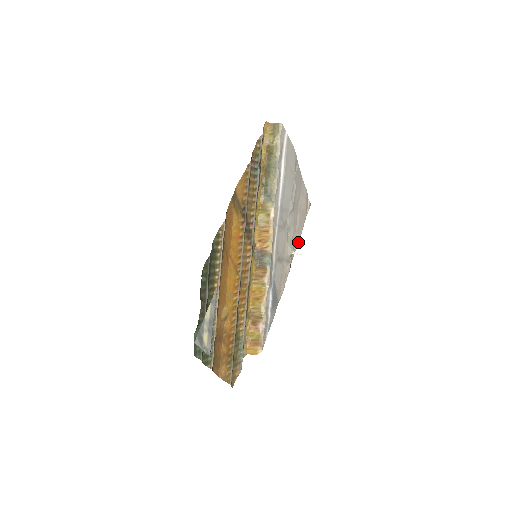
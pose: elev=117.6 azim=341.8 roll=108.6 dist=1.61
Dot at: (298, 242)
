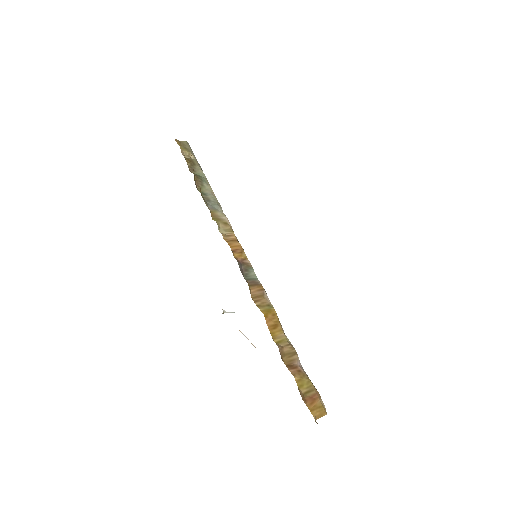
Dot at: occluded
